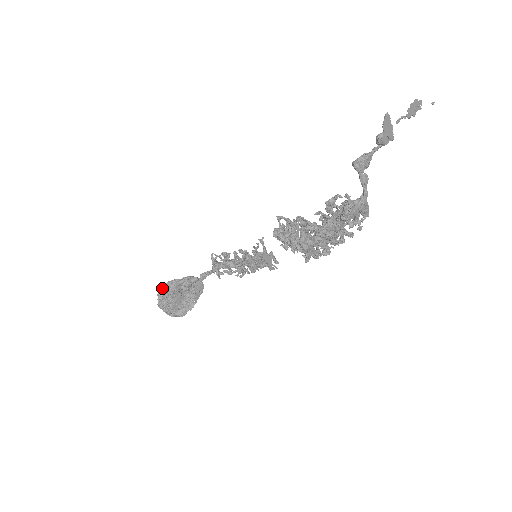
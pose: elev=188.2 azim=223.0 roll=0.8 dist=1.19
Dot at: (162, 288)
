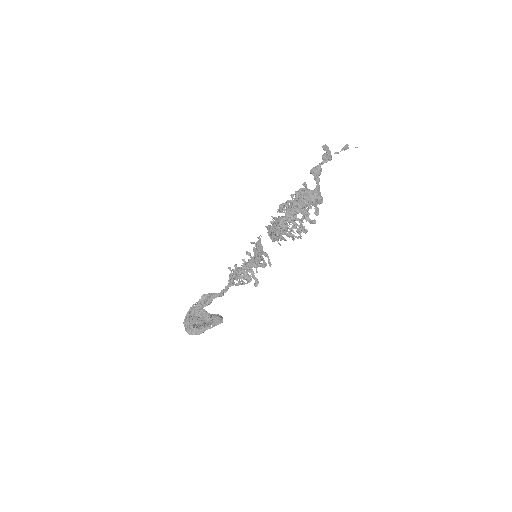
Dot at: occluded
